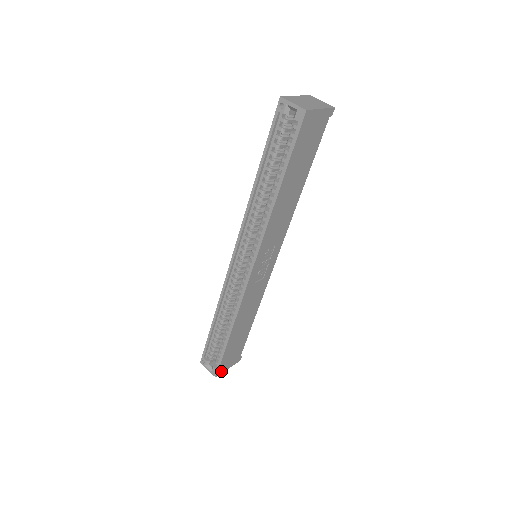
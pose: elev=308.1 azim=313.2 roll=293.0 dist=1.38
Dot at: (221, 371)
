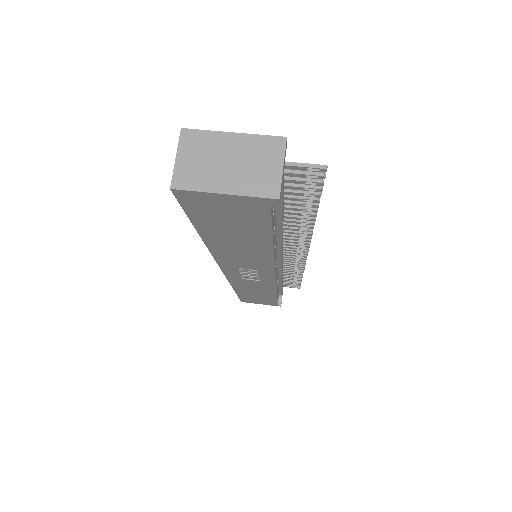
Dot at: (248, 301)
